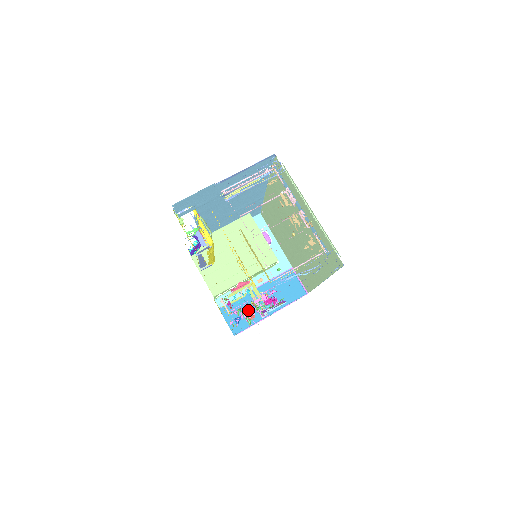
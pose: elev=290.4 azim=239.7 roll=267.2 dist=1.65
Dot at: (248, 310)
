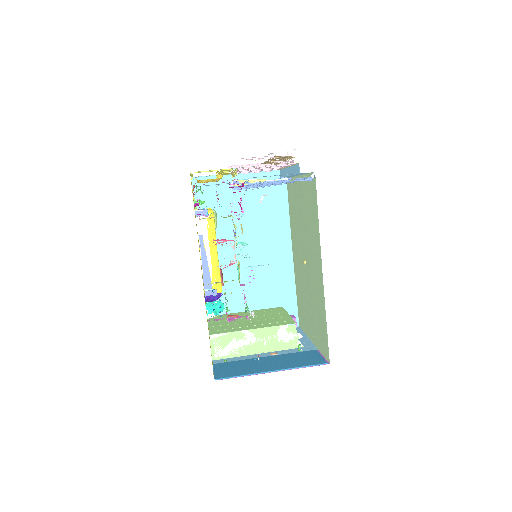
Dot at: (245, 367)
